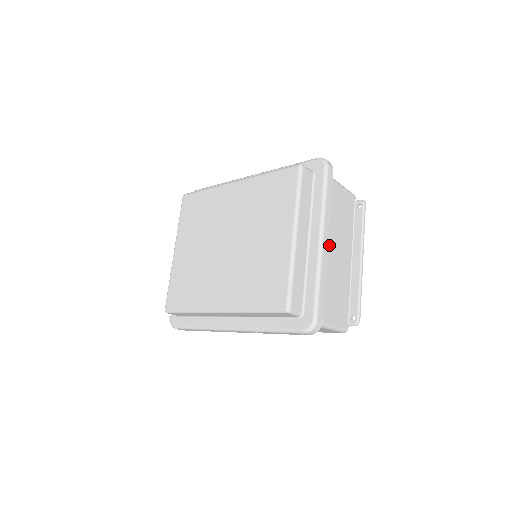
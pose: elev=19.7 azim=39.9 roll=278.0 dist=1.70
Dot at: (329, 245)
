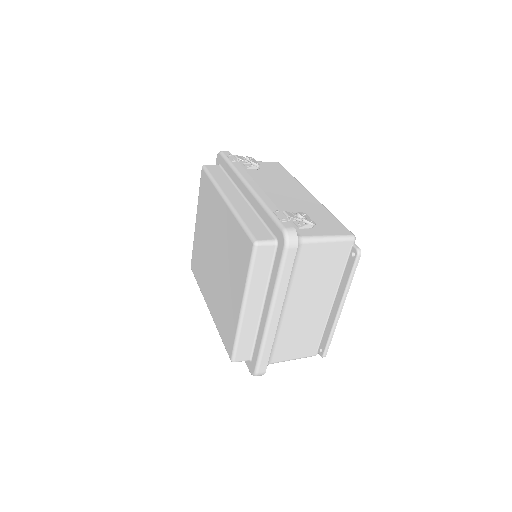
Dot at: (293, 305)
